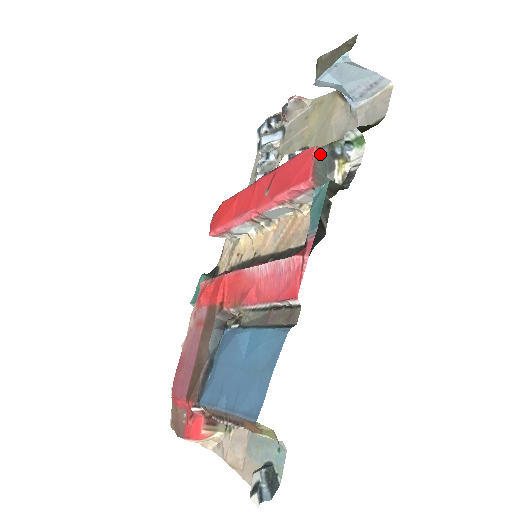
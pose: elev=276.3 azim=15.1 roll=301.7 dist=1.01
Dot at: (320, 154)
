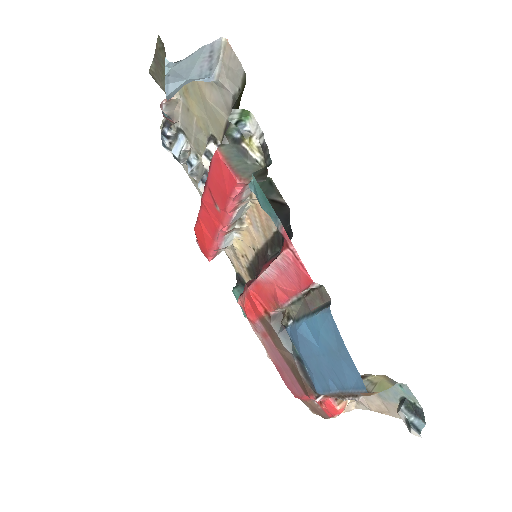
Dot at: (226, 152)
